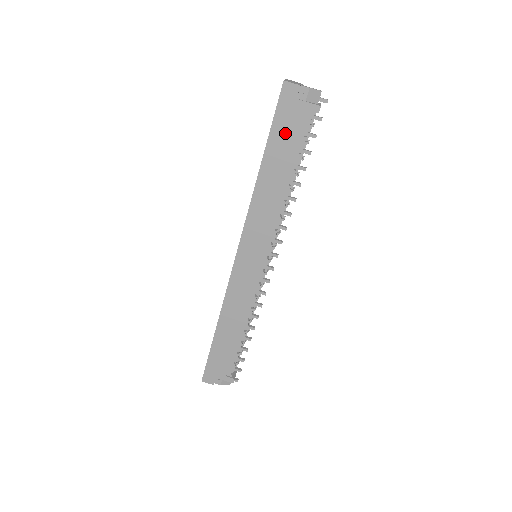
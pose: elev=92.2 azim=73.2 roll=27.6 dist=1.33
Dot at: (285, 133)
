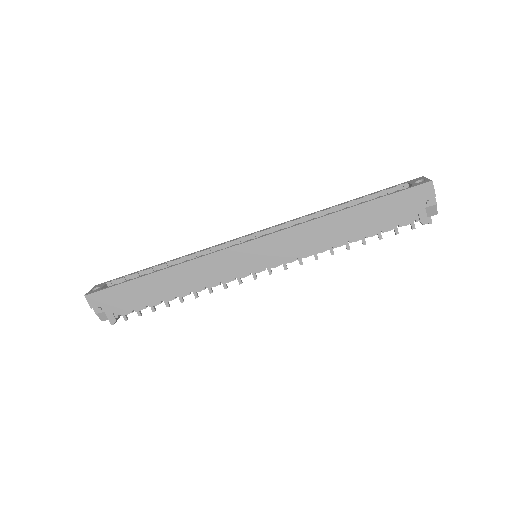
Dot at: (390, 210)
